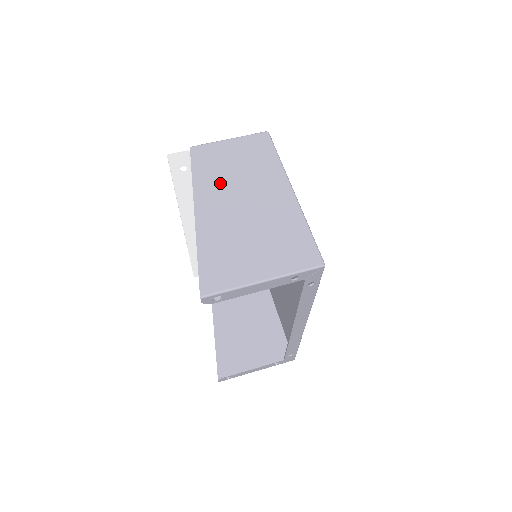
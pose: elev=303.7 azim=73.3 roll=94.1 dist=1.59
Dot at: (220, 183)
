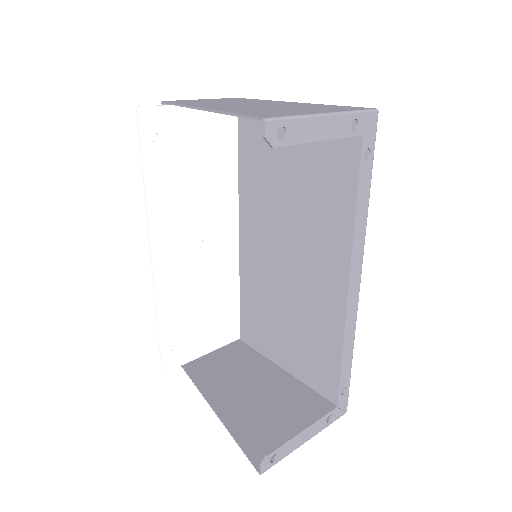
Dot at: (214, 103)
